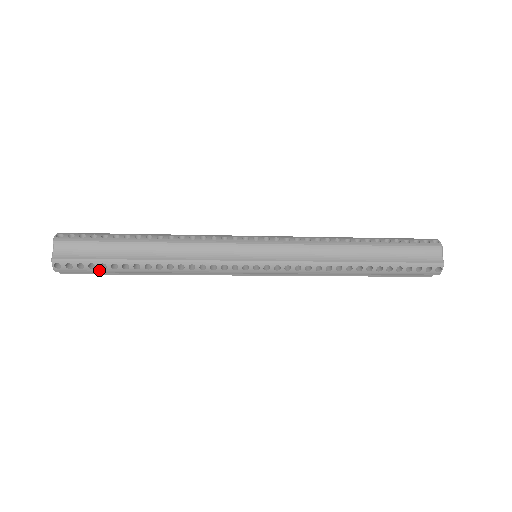
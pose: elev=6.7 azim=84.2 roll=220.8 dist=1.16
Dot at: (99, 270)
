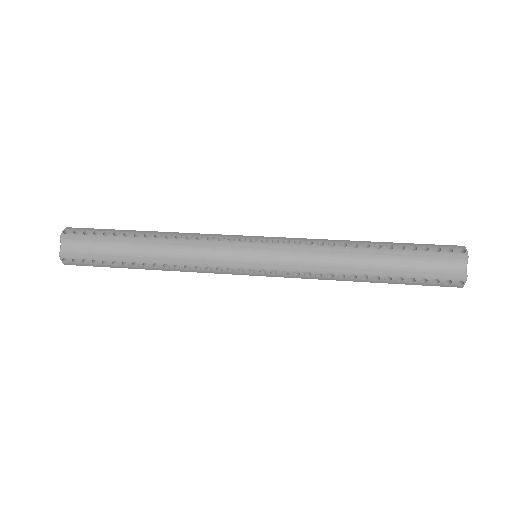
Dot at: (102, 266)
